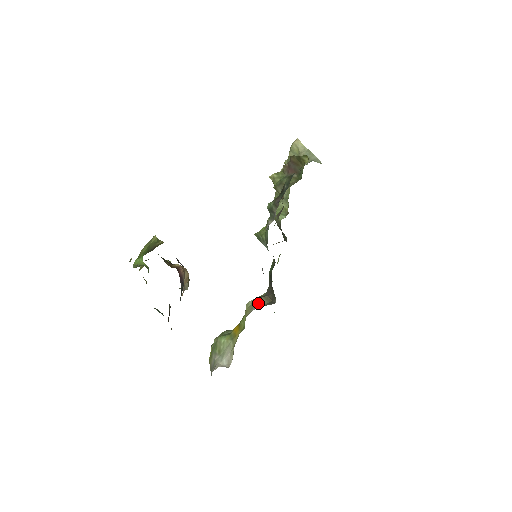
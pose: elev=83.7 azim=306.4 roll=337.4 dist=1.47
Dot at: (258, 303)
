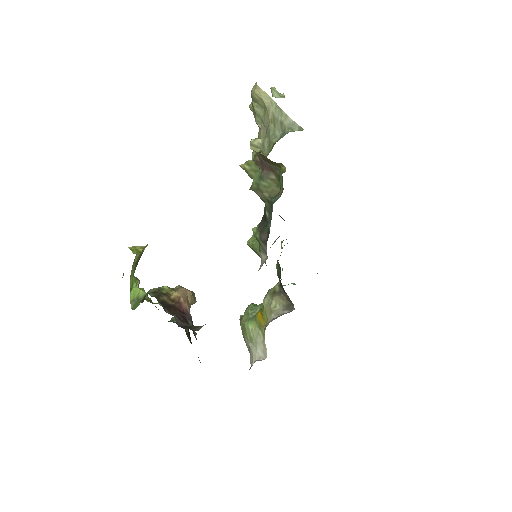
Dot at: (275, 304)
